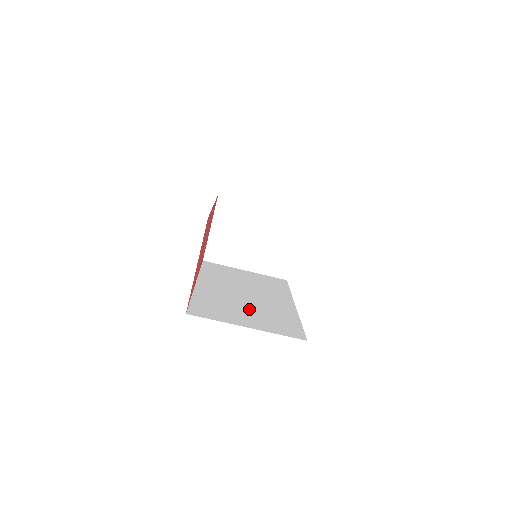
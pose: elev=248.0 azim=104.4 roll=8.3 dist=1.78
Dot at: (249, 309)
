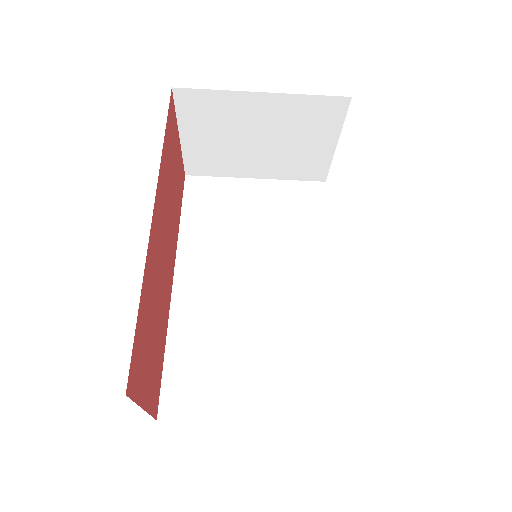
Dot at: (255, 348)
